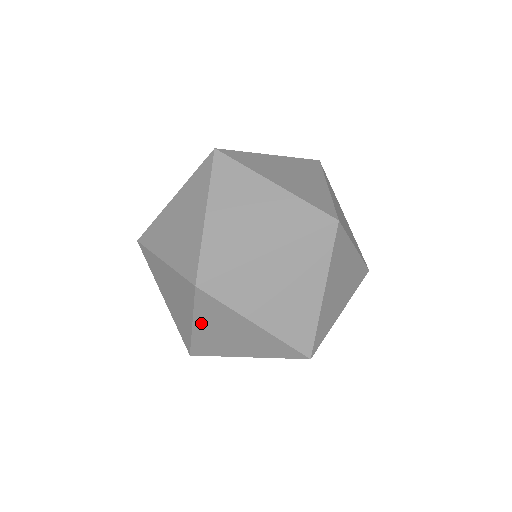
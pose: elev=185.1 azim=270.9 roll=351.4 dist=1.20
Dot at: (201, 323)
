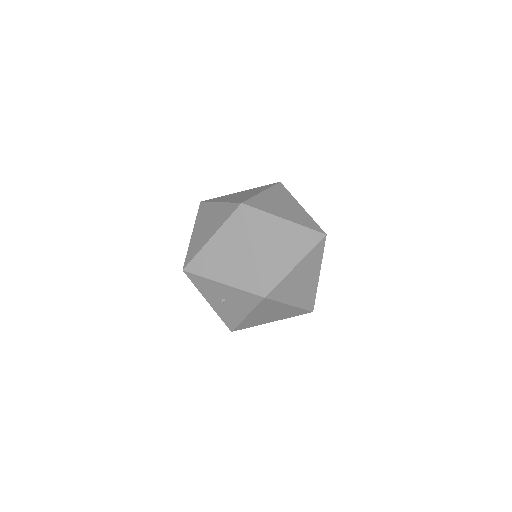
Dot at: (196, 228)
